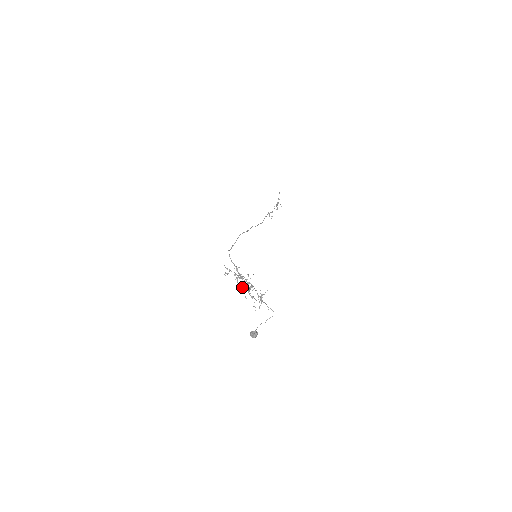
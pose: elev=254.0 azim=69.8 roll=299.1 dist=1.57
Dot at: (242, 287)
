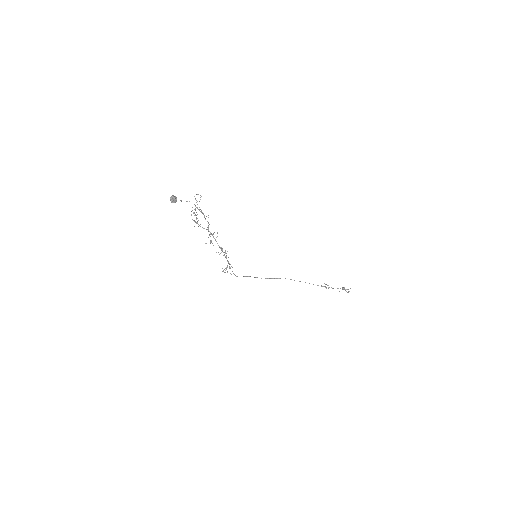
Dot at: (210, 241)
